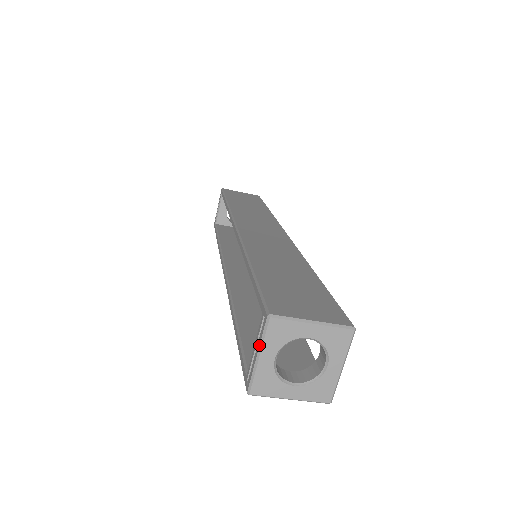
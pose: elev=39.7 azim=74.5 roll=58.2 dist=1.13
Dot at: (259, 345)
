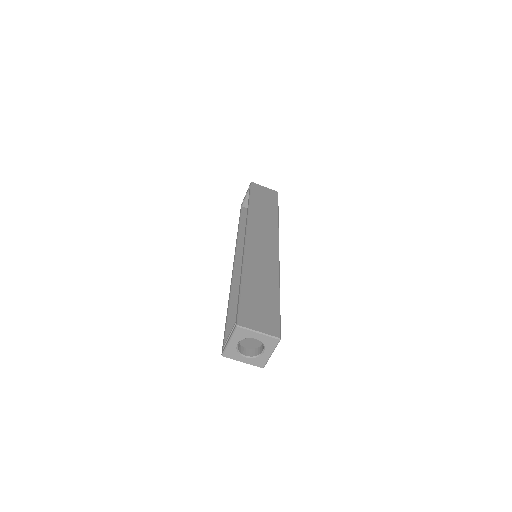
Dot at: (230, 337)
